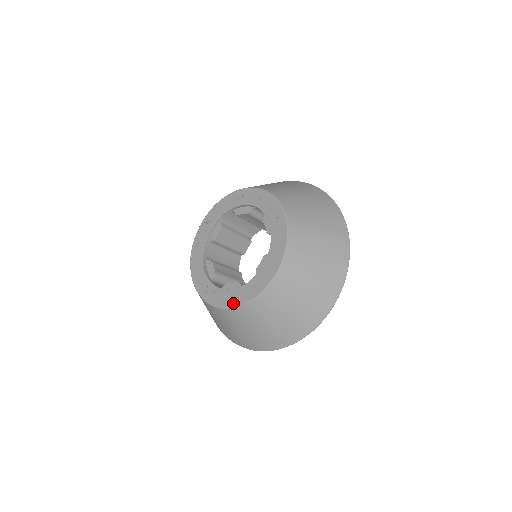
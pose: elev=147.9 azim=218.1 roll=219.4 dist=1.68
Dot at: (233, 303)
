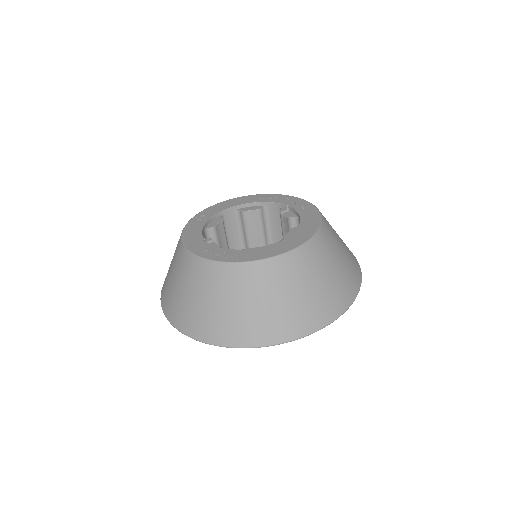
Dot at: (262, 256)
